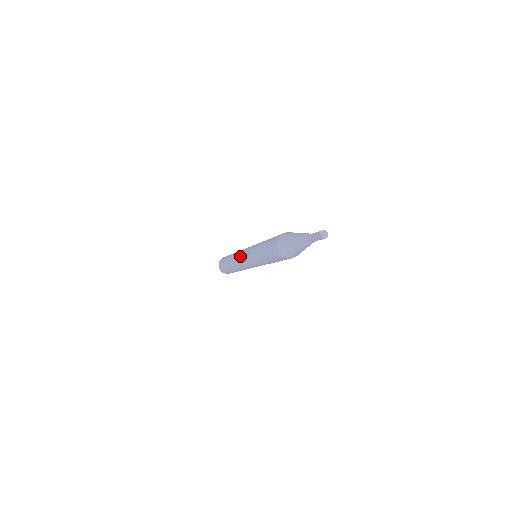
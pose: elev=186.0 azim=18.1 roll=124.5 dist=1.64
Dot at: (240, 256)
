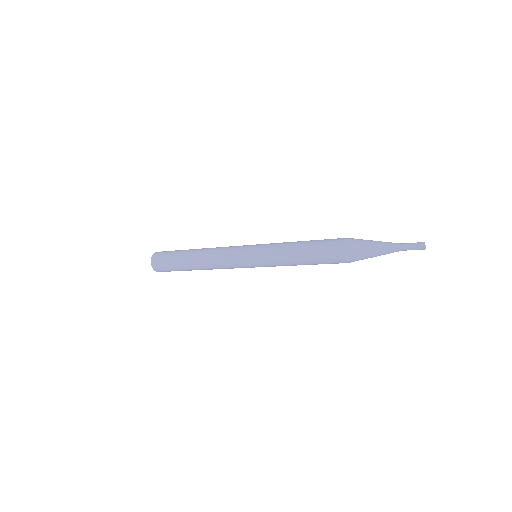
Dot at: (232, 257)
